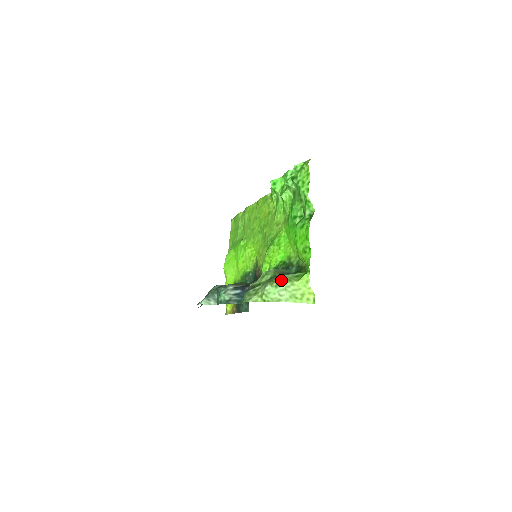
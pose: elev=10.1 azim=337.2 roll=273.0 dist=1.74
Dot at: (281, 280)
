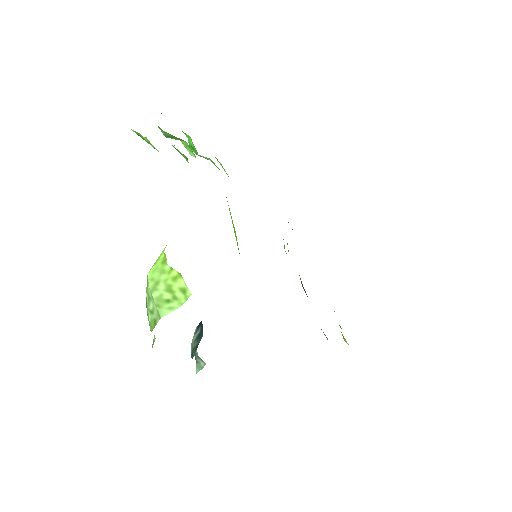
Dot at: occluded
